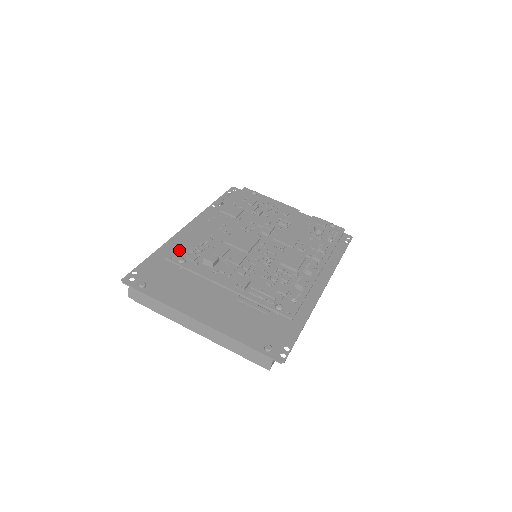
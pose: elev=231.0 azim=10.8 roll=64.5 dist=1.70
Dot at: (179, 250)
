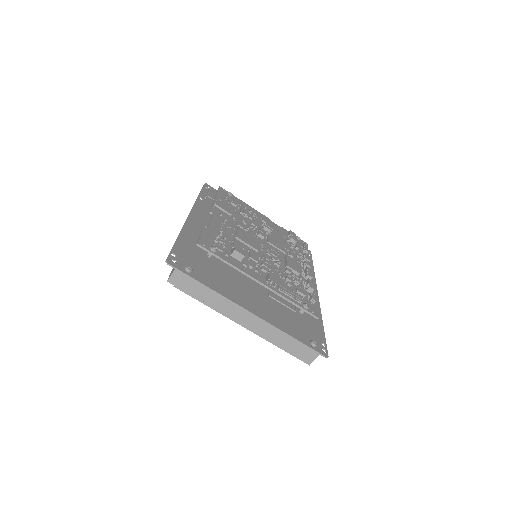
Dot at: (205, 238)
